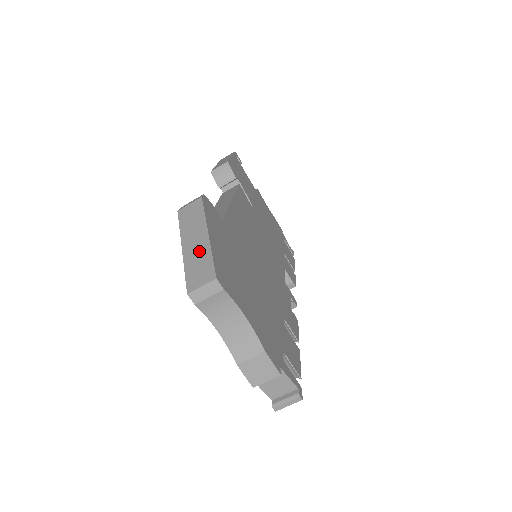
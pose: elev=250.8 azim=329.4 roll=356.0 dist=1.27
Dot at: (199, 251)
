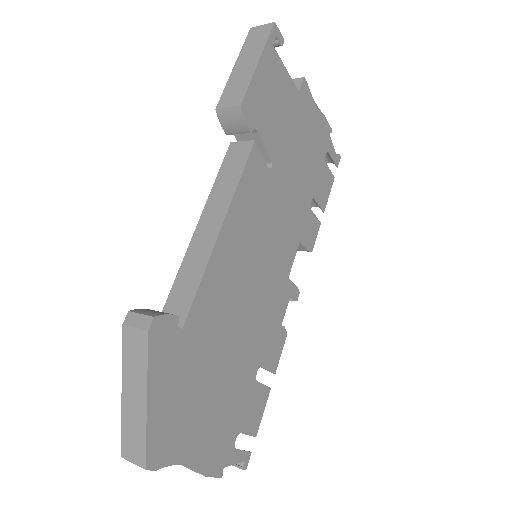
Dot at: (136, 416)
